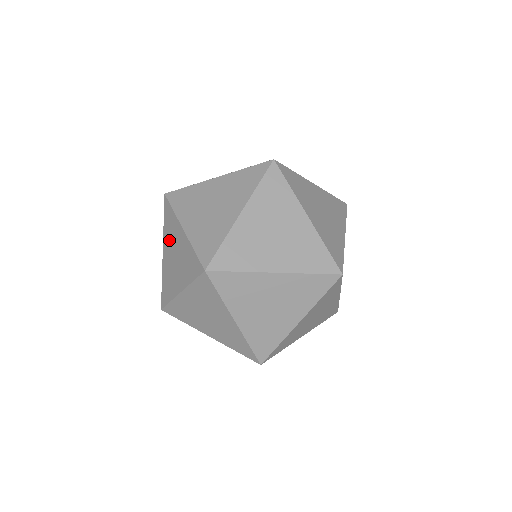
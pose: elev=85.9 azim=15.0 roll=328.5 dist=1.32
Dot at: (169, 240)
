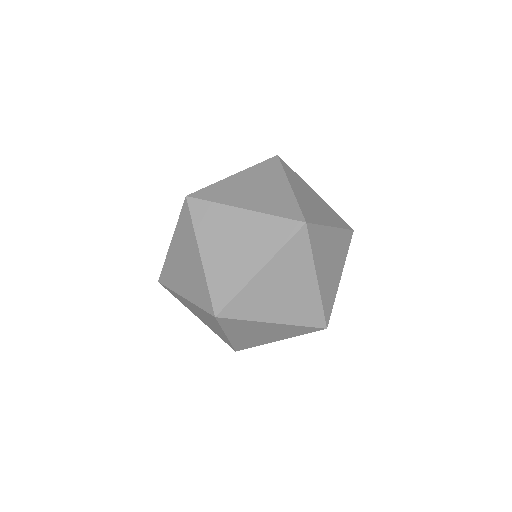
Dot at: (258, 176)
